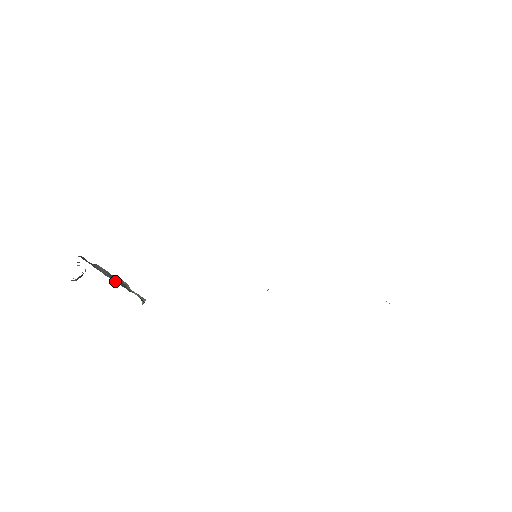
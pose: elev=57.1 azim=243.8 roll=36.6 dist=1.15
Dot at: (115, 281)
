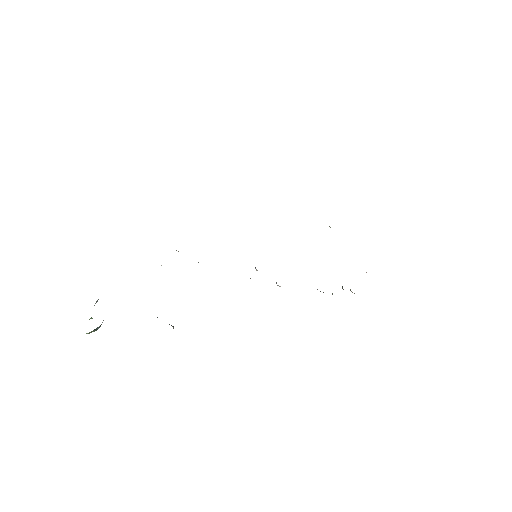
Dot at: occluded
